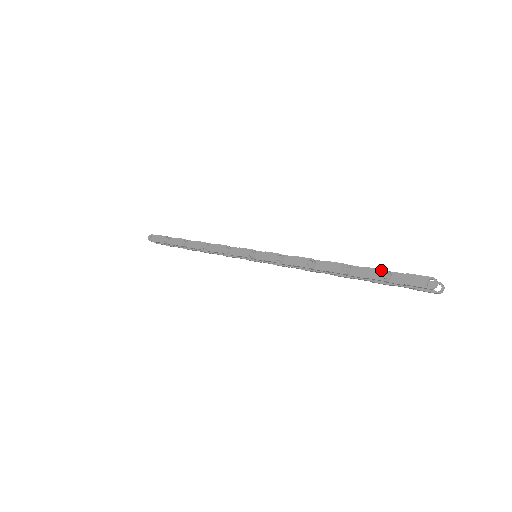
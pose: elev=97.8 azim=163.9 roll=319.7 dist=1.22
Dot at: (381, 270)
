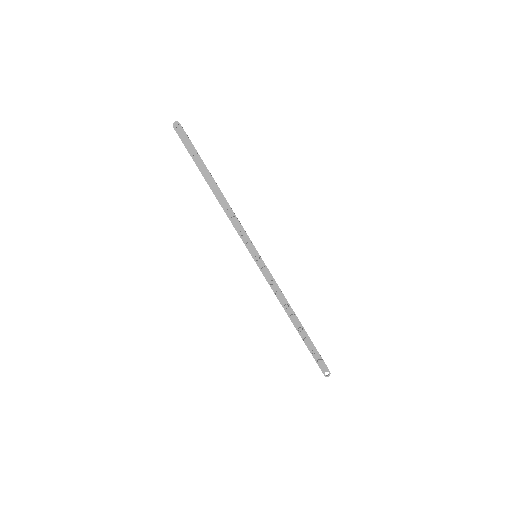
Dot at: (315, 348)
